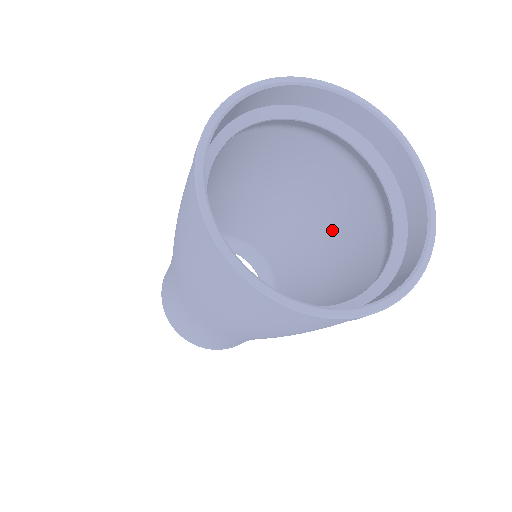
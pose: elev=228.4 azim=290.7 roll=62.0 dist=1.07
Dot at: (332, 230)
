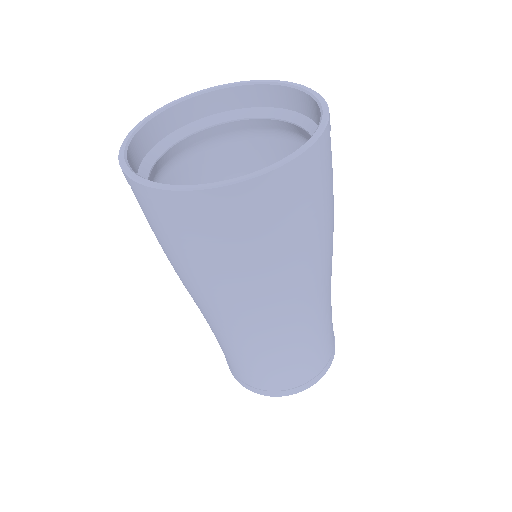
Dot at: occluded
